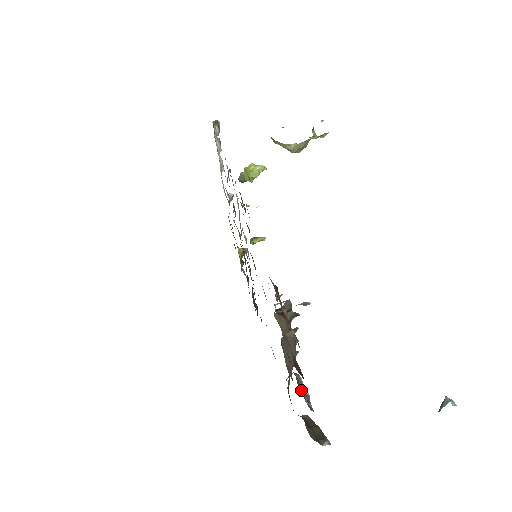
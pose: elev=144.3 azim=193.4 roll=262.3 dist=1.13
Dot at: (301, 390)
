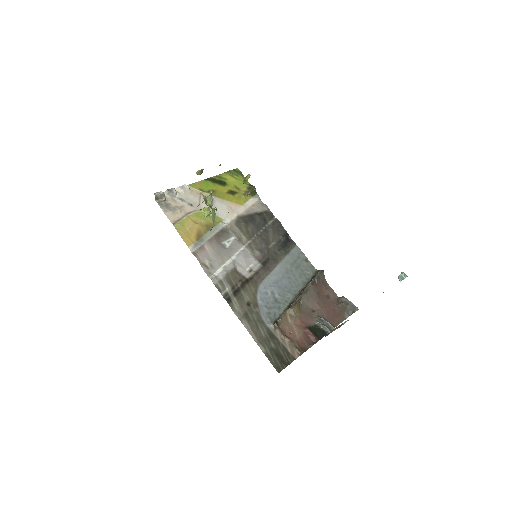
Dot at: (322, 328)
